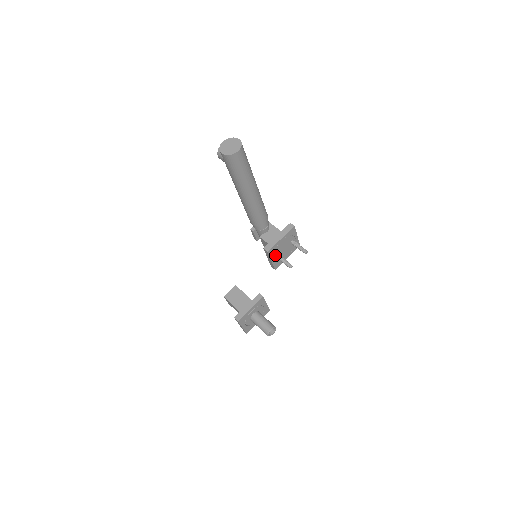
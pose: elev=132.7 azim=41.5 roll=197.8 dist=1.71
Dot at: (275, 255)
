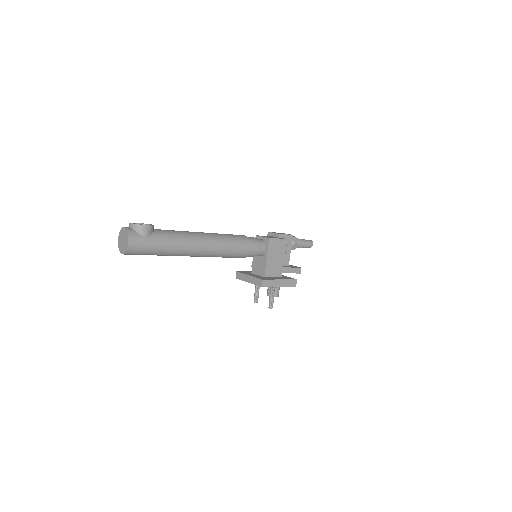
Dot at: occluded
